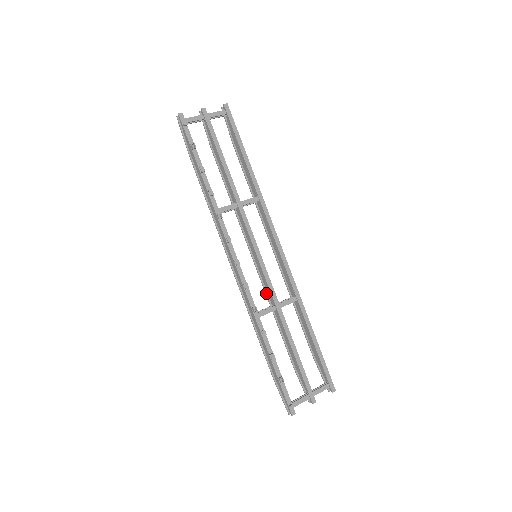
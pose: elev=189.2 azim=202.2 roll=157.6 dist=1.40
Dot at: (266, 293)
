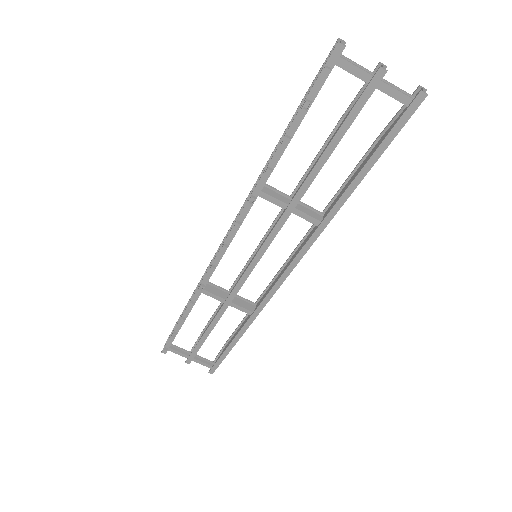
Dot at: (236, 281)
